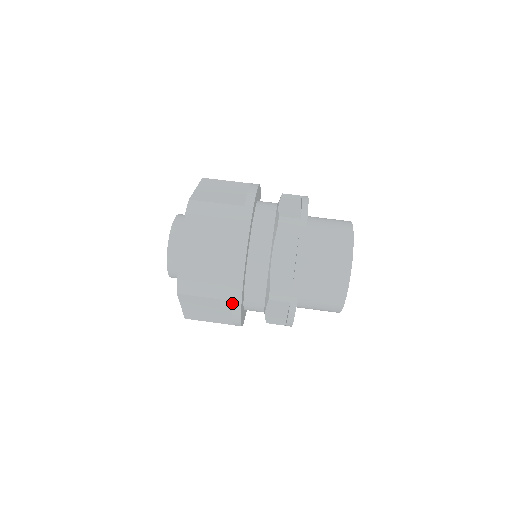
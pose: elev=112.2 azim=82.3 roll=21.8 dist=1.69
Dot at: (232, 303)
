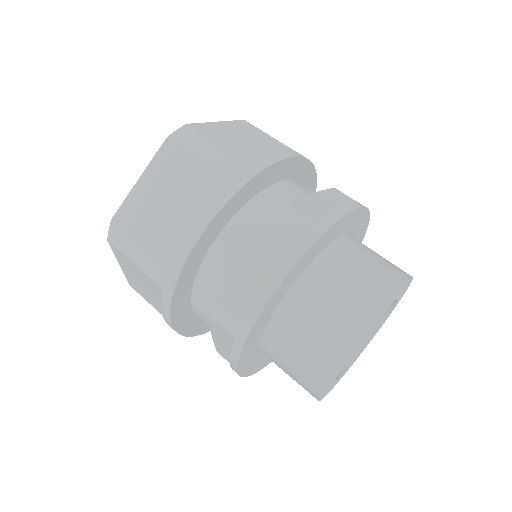
Dot at: (162, 291)
